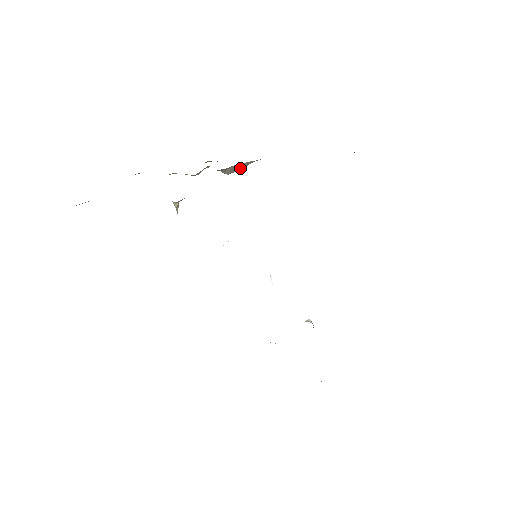
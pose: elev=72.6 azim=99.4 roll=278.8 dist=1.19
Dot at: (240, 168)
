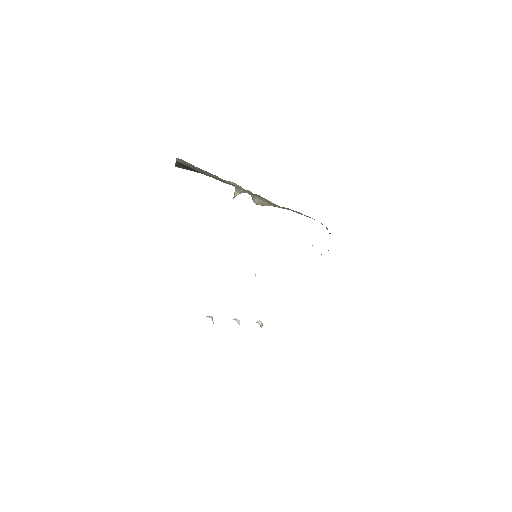
Dot at: (265, 204)
